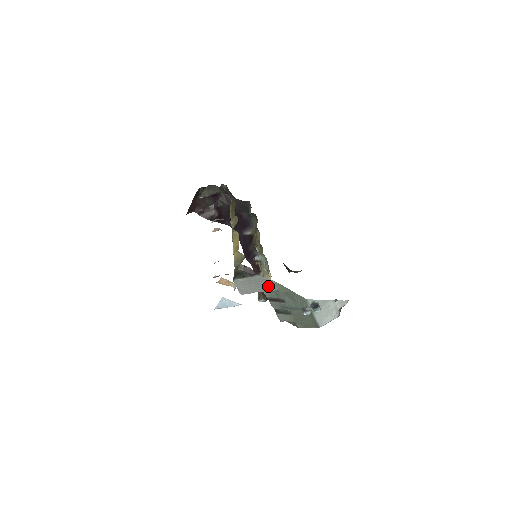
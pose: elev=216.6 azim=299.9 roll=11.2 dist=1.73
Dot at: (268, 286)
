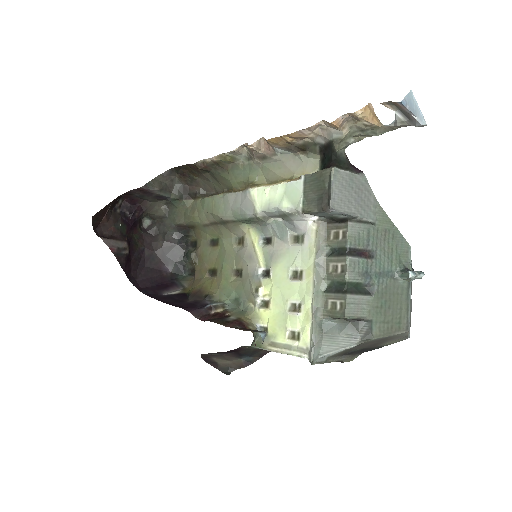
Dot at: (367, 207)
